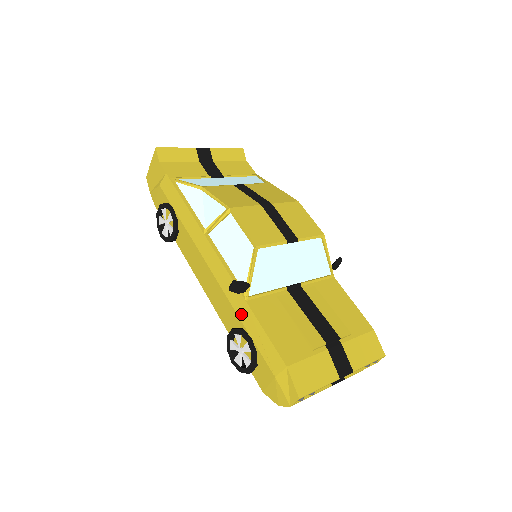
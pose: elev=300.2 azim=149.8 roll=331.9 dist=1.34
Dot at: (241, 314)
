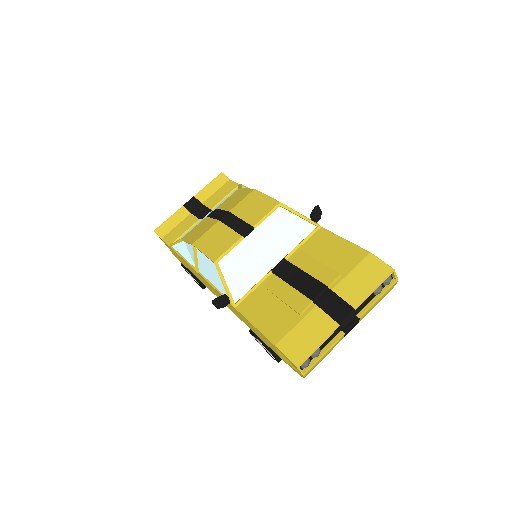
Dot at: (241, 319)
